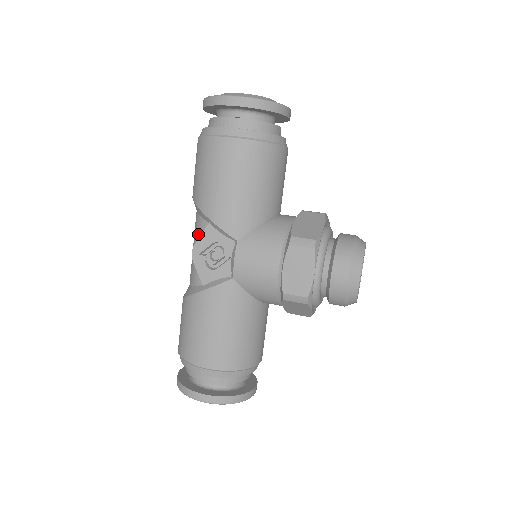
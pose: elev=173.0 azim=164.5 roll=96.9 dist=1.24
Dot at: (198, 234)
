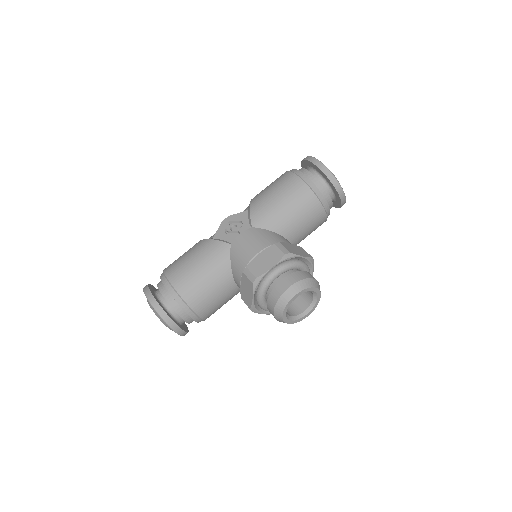
Dot at: occluded
